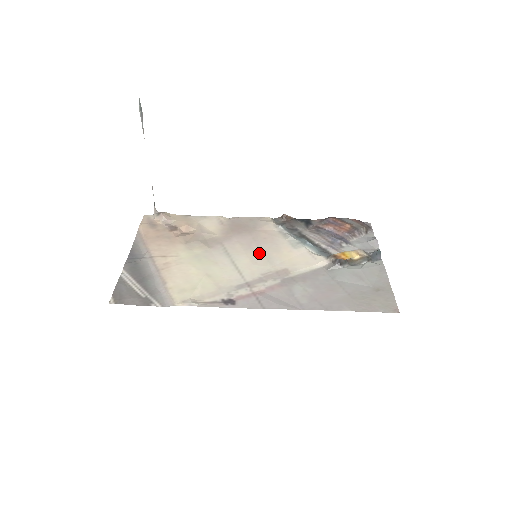
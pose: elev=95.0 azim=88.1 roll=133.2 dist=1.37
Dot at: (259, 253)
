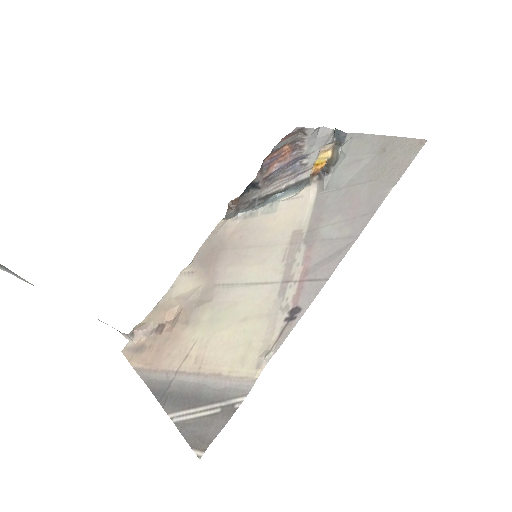
Dot at: (255, 251)
